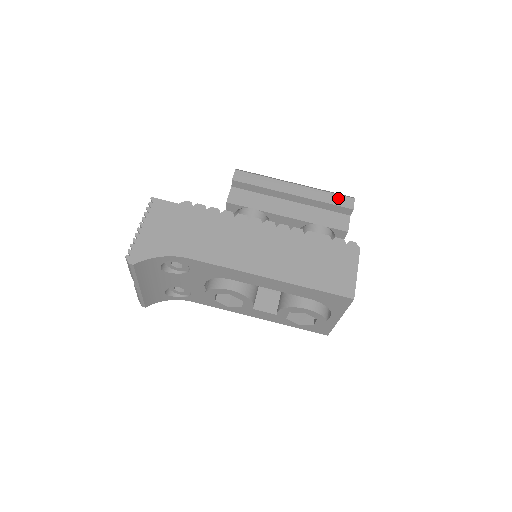
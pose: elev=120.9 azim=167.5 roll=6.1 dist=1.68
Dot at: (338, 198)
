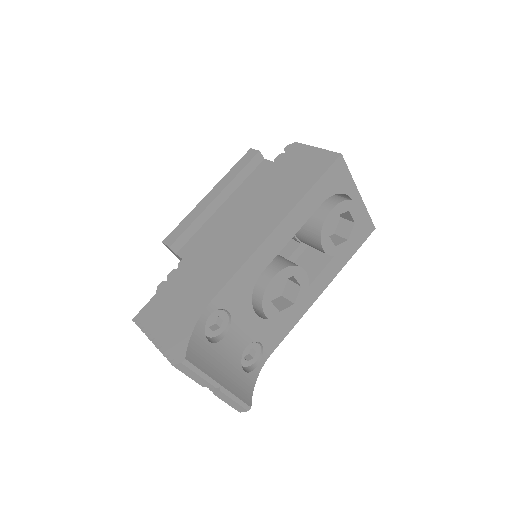
Dot at: (242, 161)
